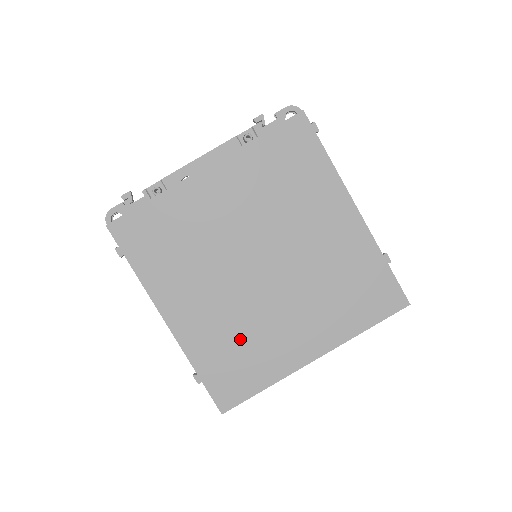
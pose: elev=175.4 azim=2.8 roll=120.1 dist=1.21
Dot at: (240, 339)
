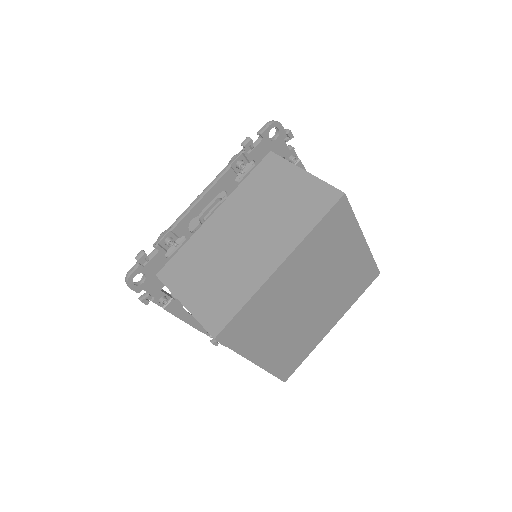
Dot at: (296, 344)
